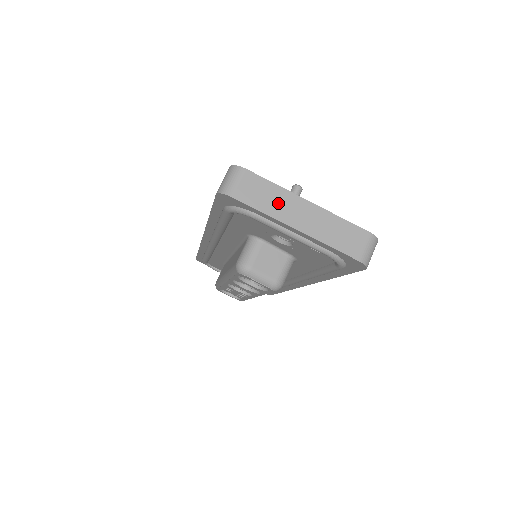
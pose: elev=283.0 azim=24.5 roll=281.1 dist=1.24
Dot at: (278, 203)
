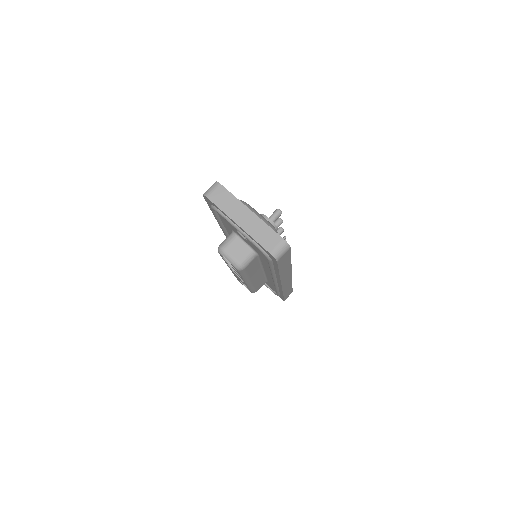
Dot at: (233, 207)
